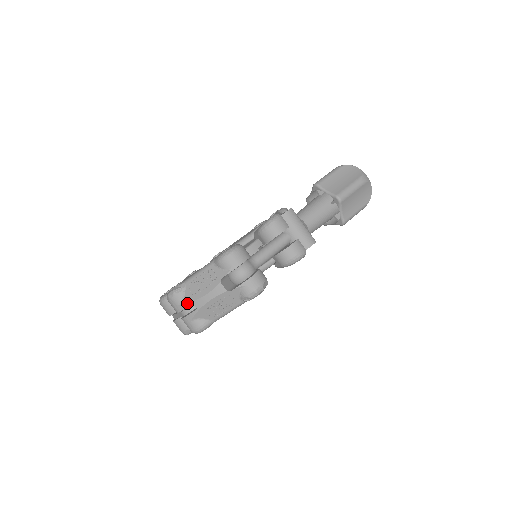
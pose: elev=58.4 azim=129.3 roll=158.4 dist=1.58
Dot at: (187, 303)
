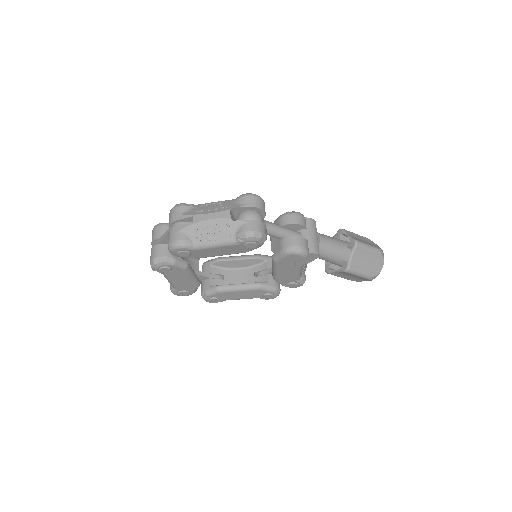
Dot at: (188, 214)
